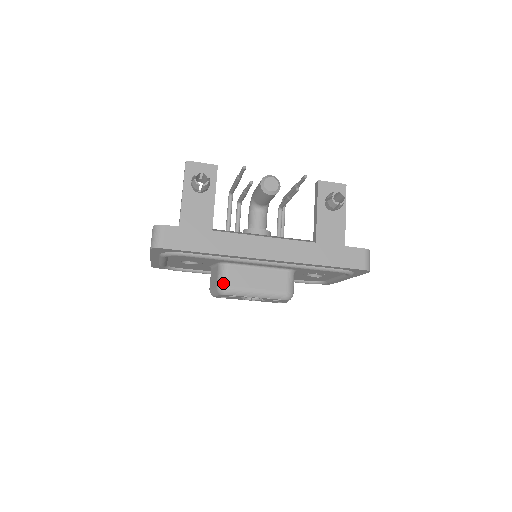
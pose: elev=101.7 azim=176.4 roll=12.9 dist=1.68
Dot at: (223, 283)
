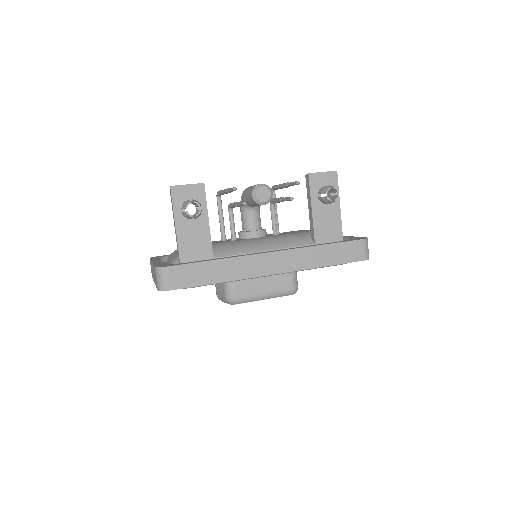
Dot at: (231, 295)
